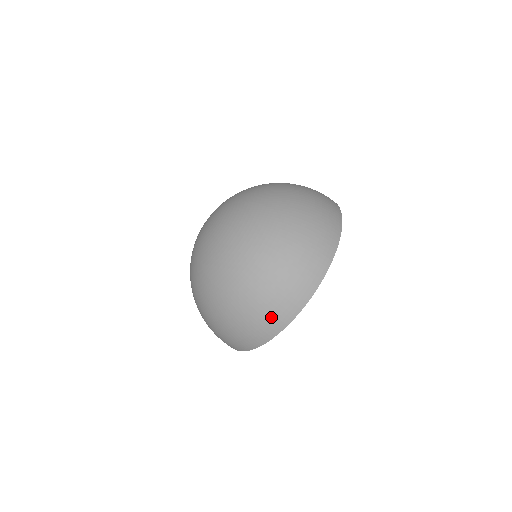
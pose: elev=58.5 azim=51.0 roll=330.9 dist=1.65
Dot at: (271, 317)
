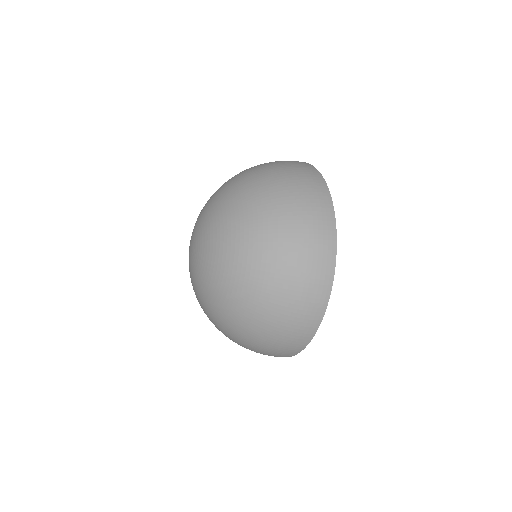
Dot at: occluded
